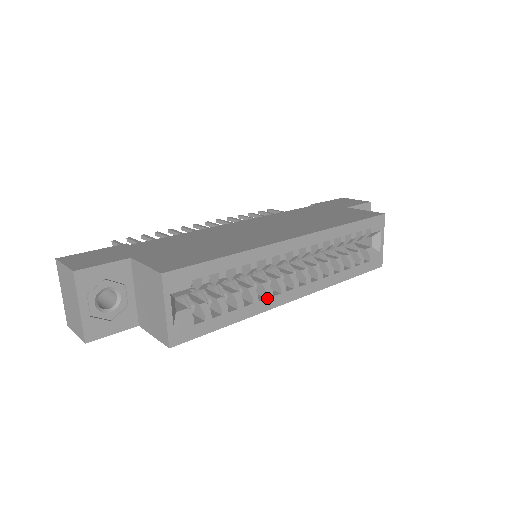
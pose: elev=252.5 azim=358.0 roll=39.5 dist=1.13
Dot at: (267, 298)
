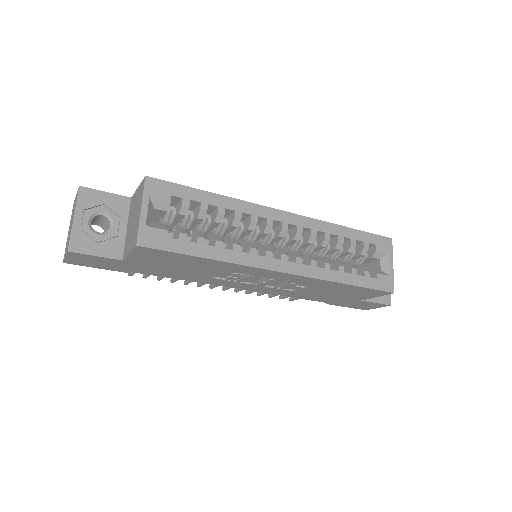
Dot at: (249, 253)
